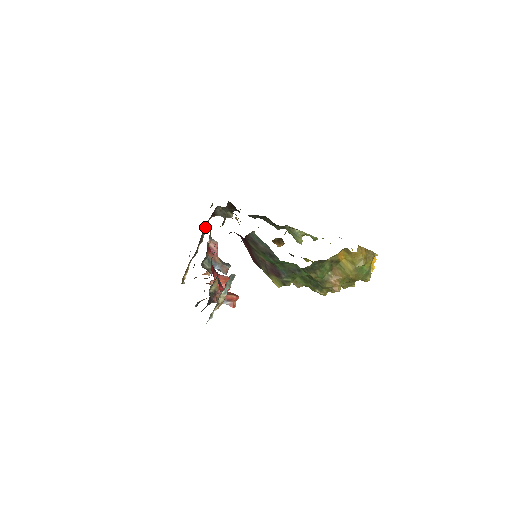
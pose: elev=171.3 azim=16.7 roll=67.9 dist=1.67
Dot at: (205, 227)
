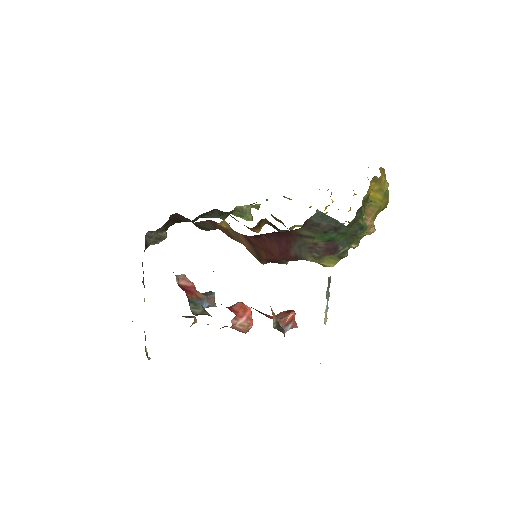
Dot at: occluded
